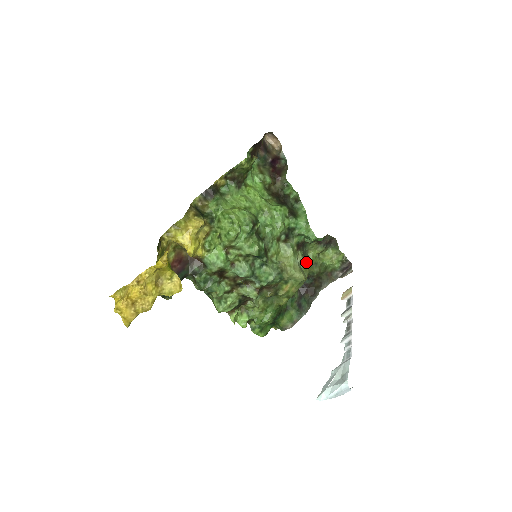
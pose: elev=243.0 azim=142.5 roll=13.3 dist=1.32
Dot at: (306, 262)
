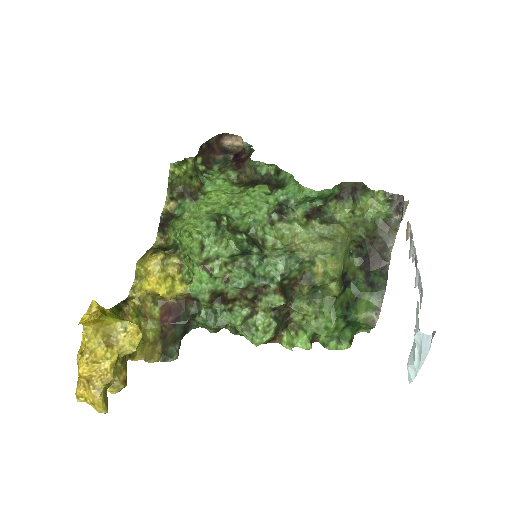
Dot at: (333, 228)
